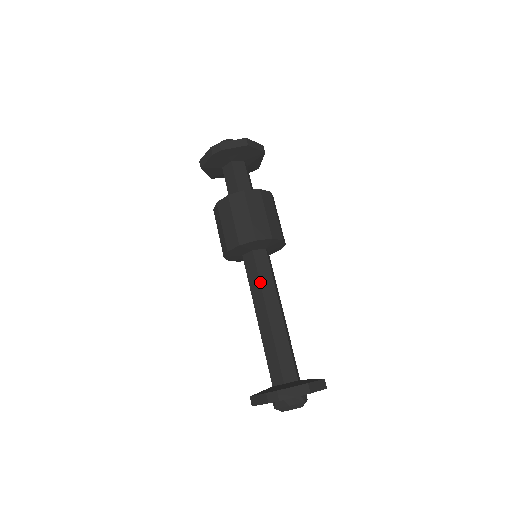
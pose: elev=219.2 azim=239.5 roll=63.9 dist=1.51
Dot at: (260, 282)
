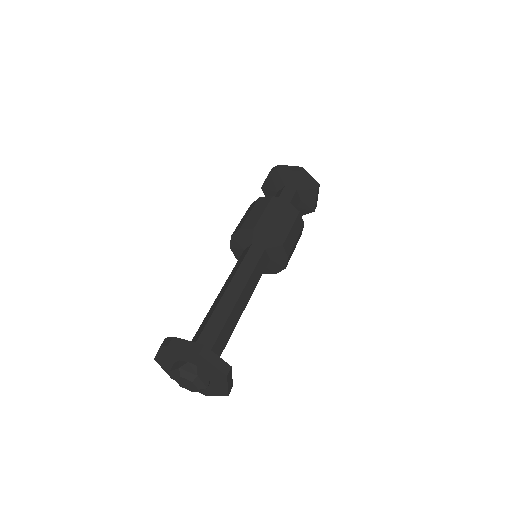
Dot at: (239, 267)
